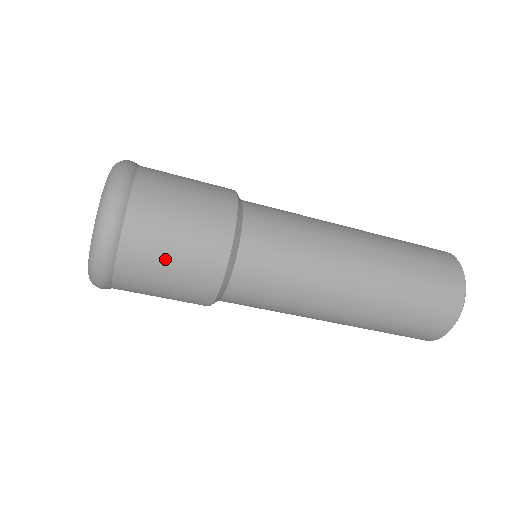
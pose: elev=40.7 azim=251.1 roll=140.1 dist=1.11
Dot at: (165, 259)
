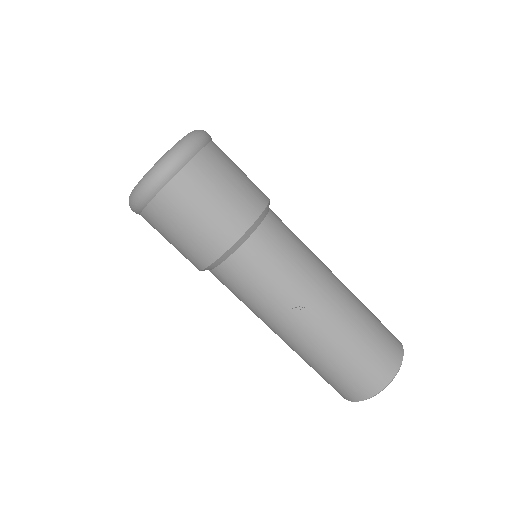
Dot at: (234, 169)
